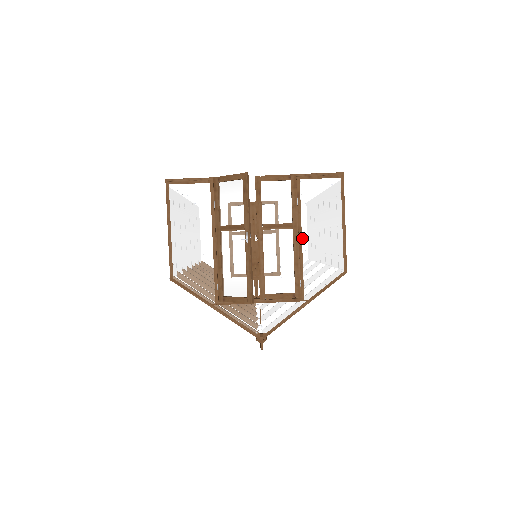
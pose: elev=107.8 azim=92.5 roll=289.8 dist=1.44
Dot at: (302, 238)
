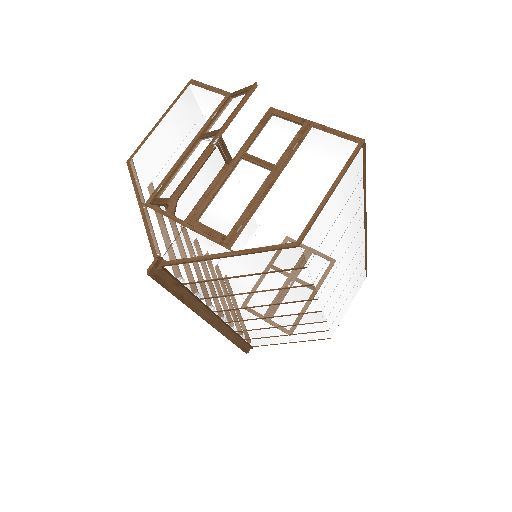
Dot at: (274, 184)
